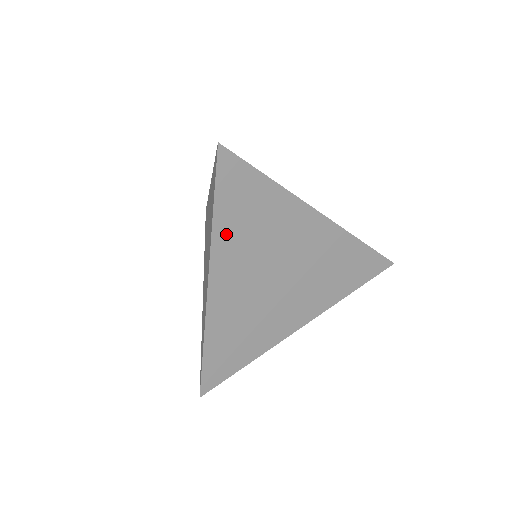
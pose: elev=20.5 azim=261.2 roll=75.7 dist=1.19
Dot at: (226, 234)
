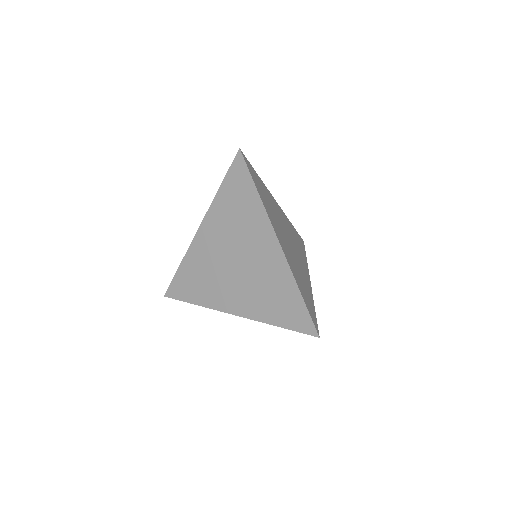
Dot at: occluded
